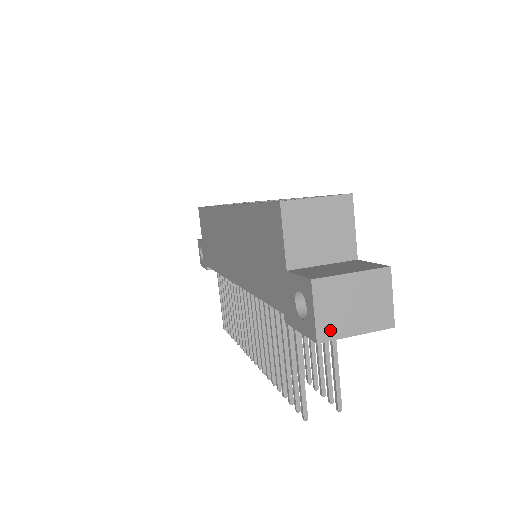
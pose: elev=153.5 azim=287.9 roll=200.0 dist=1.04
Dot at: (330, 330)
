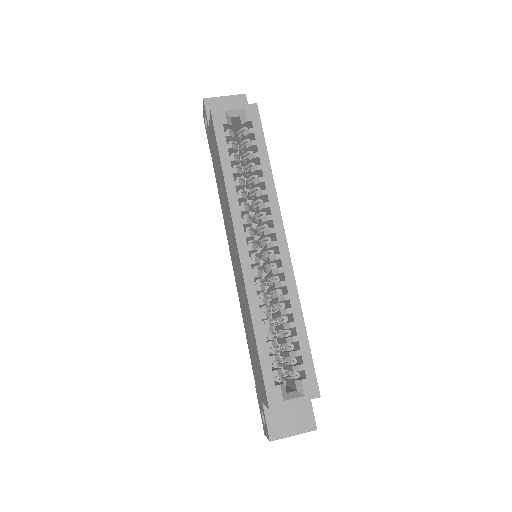
Dot at: occluded
